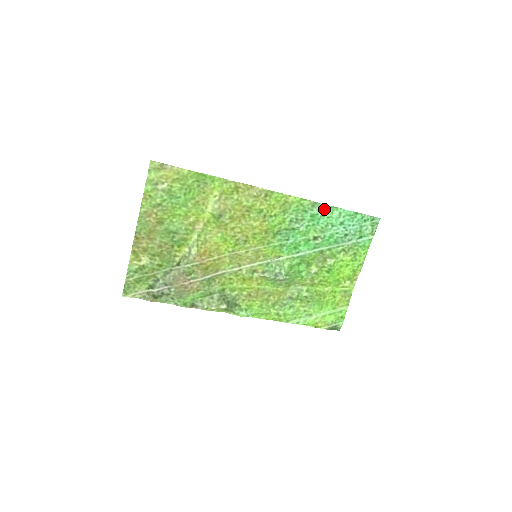
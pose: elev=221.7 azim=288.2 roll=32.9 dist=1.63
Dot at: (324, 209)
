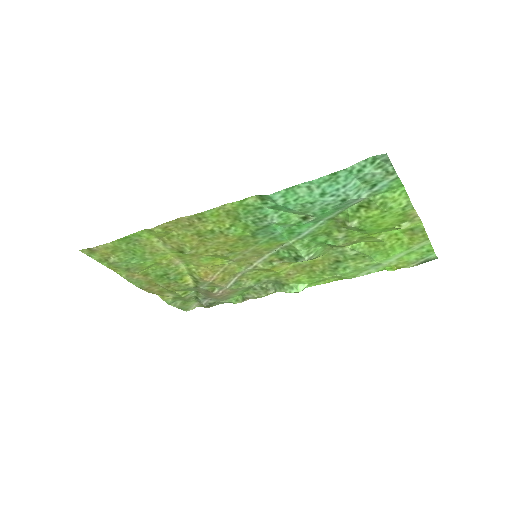
Dot at: (280, 196)
